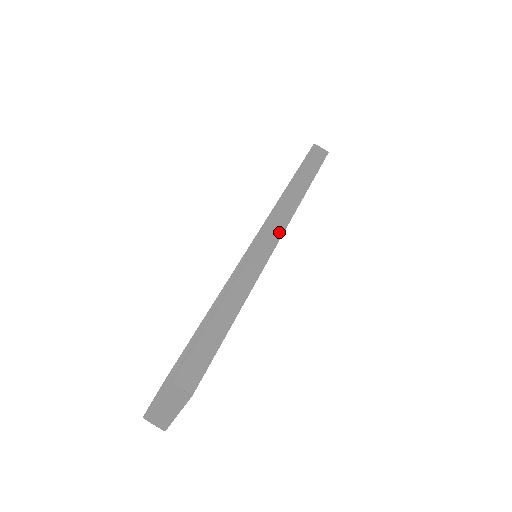
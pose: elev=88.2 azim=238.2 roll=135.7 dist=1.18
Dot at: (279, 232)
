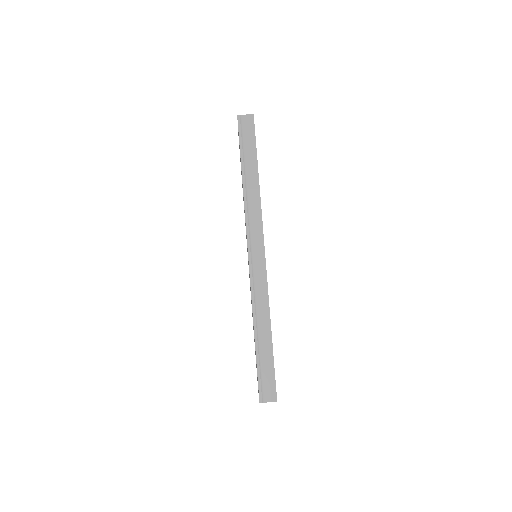
Dot at: (261, 249)
